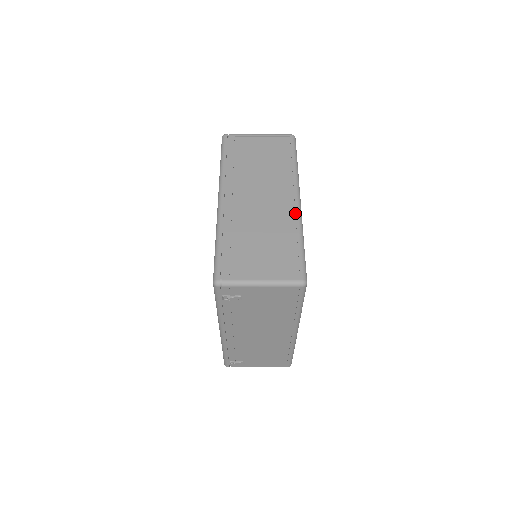
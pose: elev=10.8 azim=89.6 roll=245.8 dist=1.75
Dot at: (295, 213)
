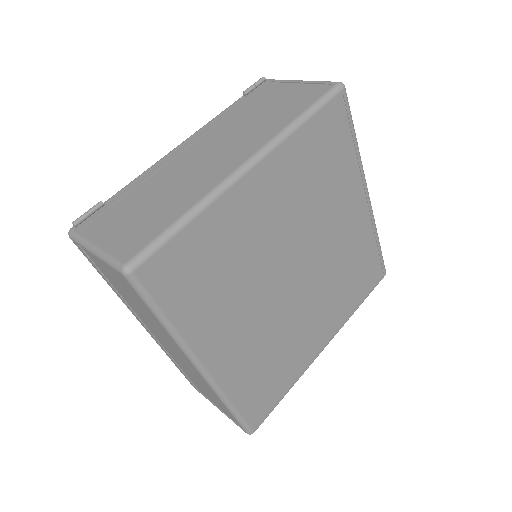
Dot at: occluded
